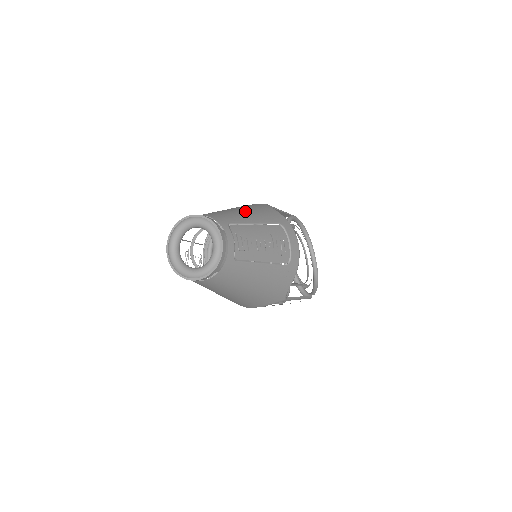
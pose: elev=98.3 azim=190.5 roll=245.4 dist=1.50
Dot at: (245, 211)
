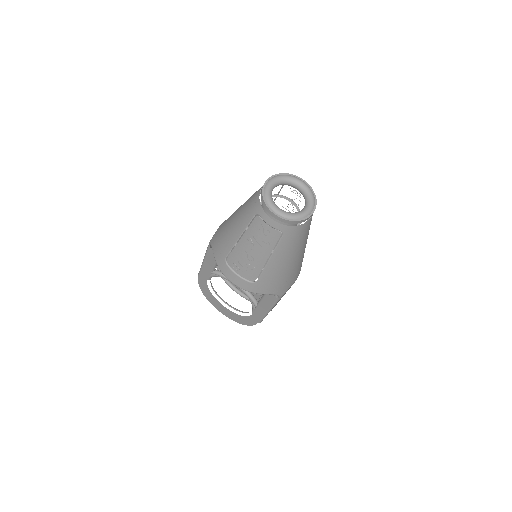
Dot at: occluded
